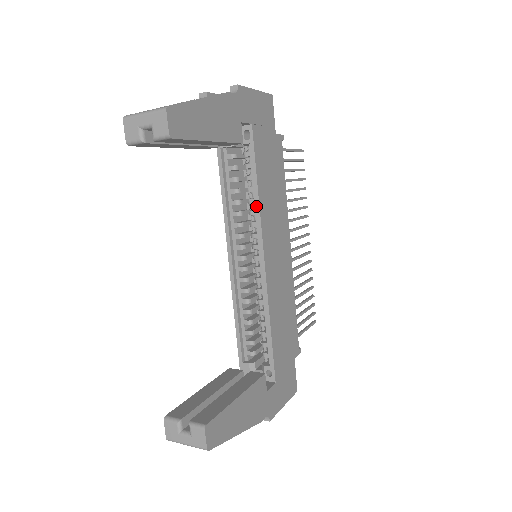
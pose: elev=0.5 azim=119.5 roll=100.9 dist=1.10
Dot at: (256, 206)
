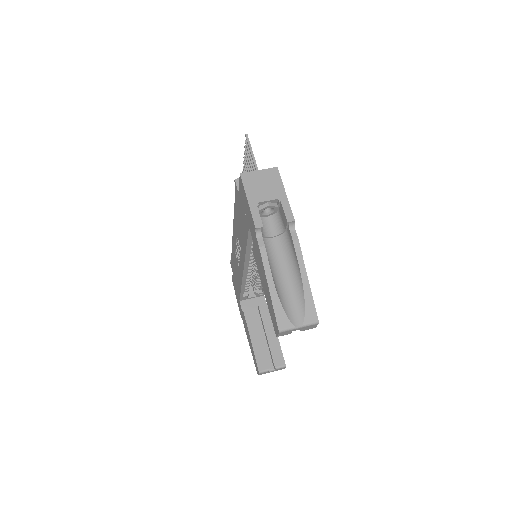
Dot at: occluded
